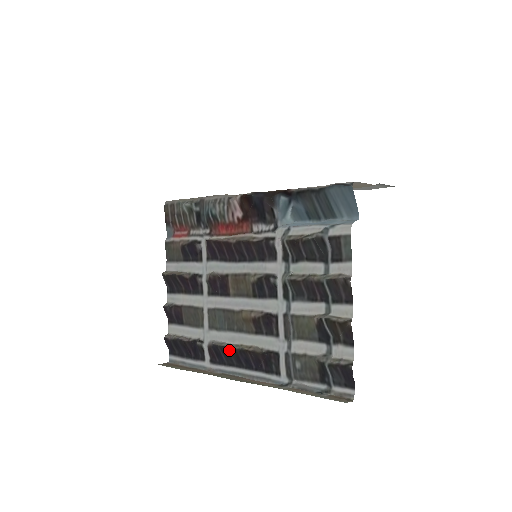
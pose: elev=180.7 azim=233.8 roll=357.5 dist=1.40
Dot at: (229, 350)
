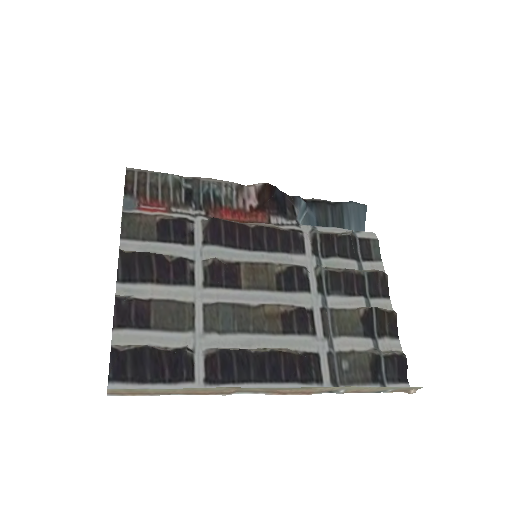
Dot at: (251, 354)
